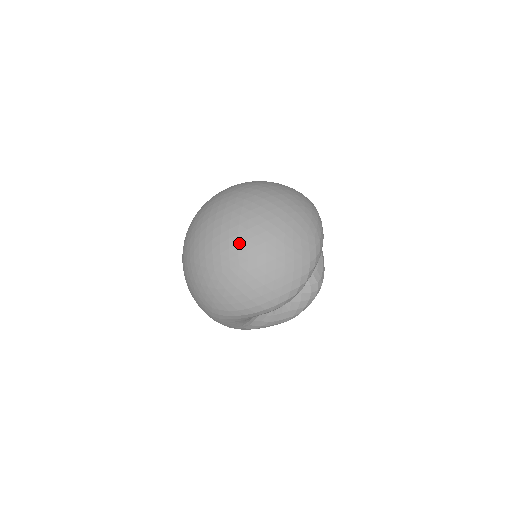
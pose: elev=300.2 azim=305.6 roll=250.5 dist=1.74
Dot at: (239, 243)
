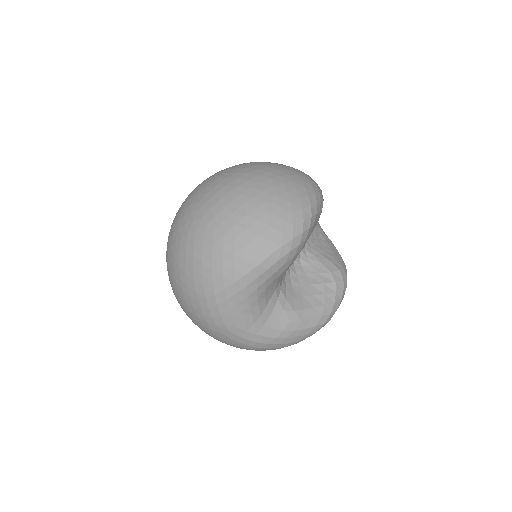
Dot at: (219, 190)
